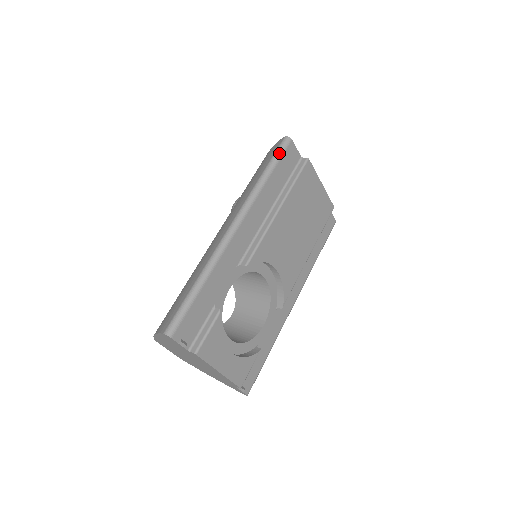
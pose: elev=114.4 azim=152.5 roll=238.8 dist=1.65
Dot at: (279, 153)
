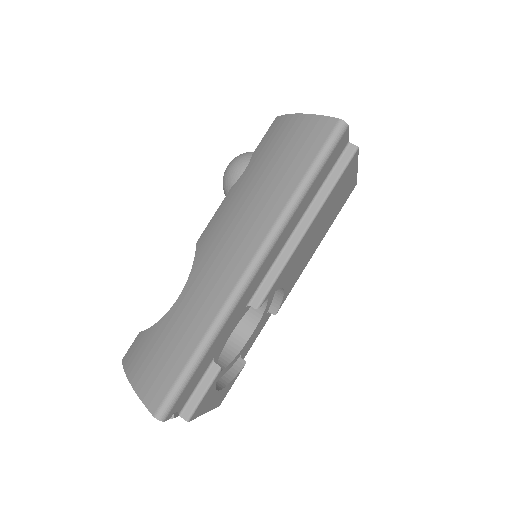
Dot at: (328, 150)
